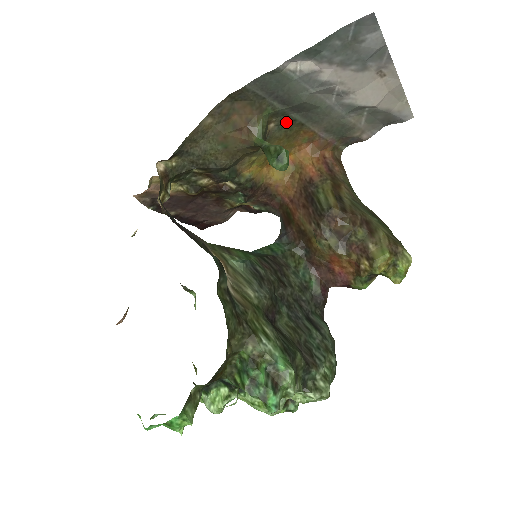
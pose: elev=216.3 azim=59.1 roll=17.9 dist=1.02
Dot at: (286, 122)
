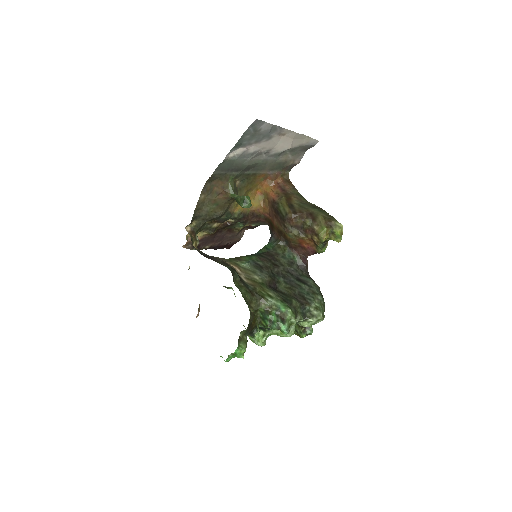
Dot at: (245, 177)
